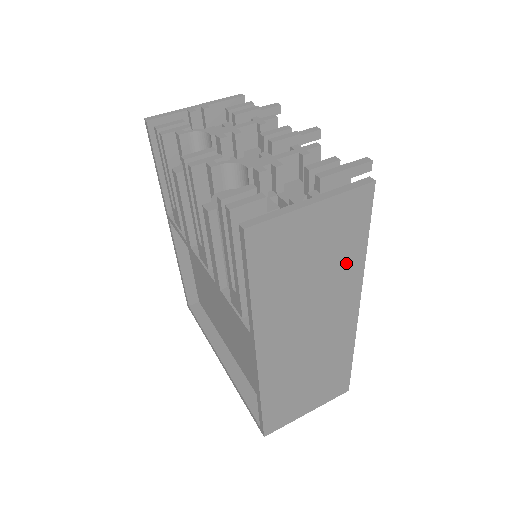
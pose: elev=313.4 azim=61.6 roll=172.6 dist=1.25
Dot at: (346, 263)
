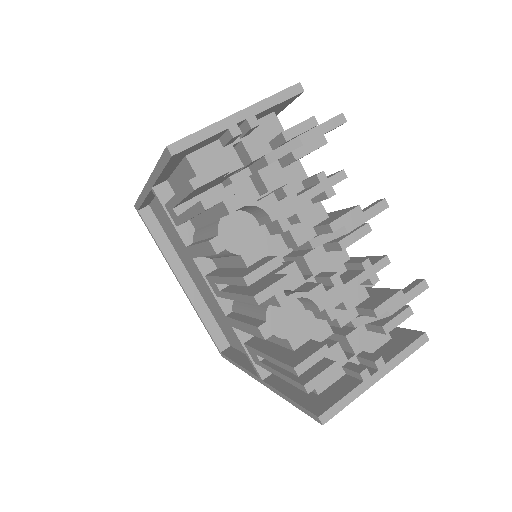
Dot at: occluded
